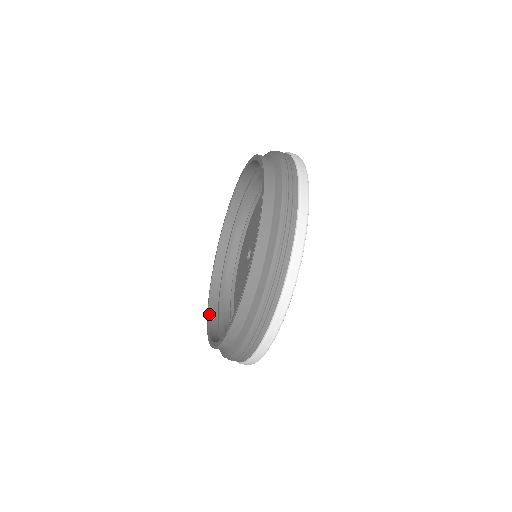
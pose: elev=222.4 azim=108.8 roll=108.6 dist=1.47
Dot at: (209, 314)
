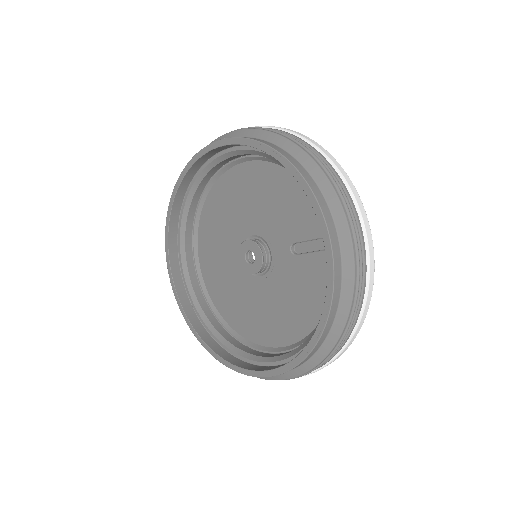
Dot at: (188, 317)
